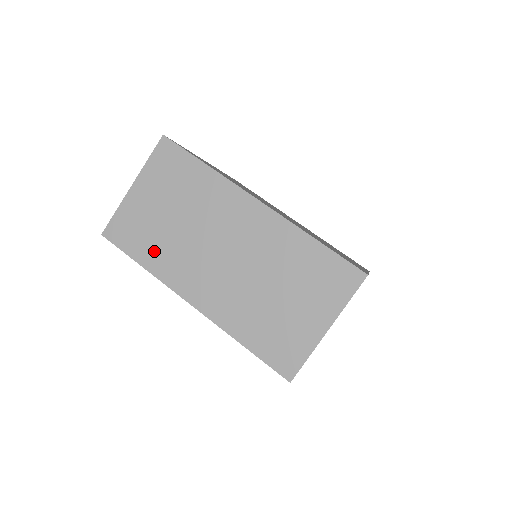
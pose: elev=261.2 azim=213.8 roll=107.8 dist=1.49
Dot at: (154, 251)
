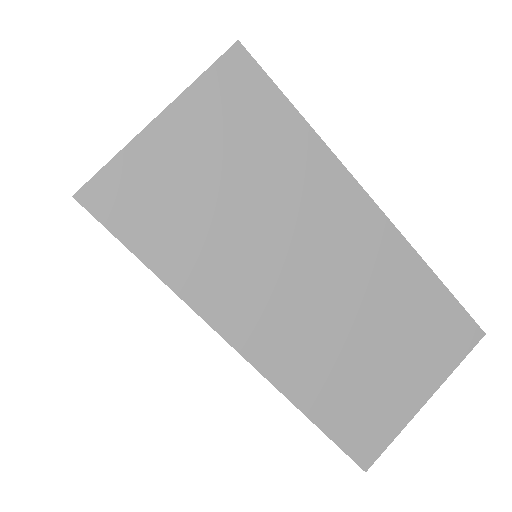
Dot at: (184, 250)
